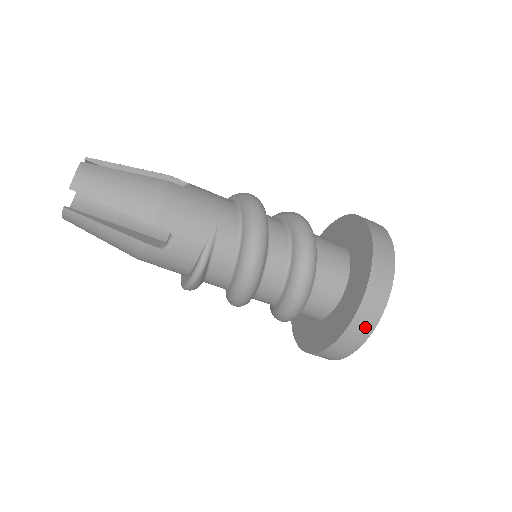
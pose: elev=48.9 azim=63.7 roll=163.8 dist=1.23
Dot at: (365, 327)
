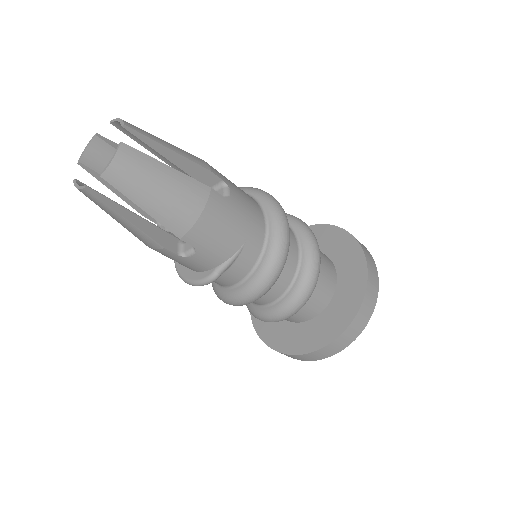
Dot at: (322, 355)
